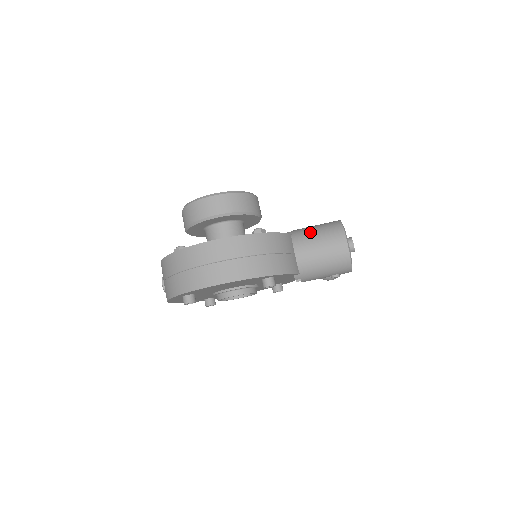
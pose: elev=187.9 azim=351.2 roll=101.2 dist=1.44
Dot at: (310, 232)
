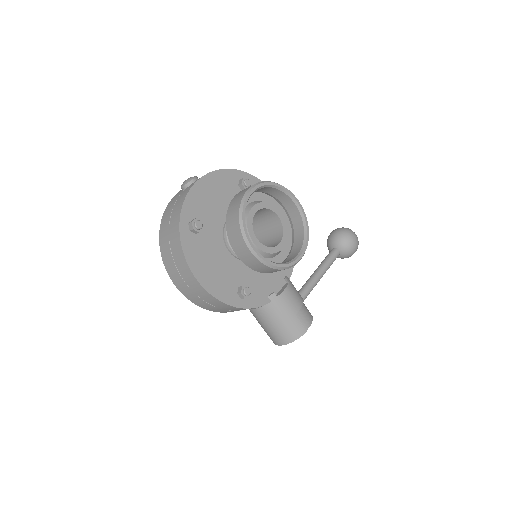
Dot at: (278, 317)
